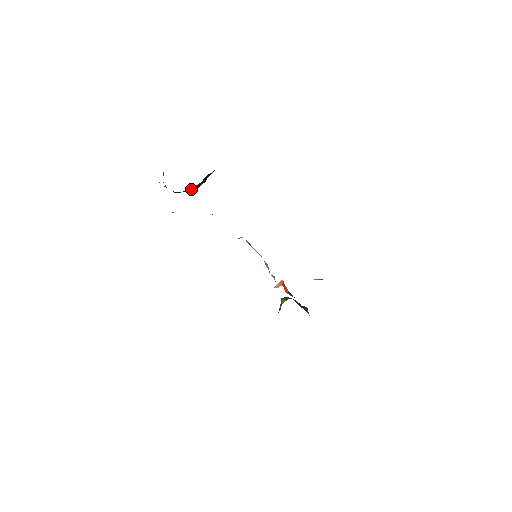
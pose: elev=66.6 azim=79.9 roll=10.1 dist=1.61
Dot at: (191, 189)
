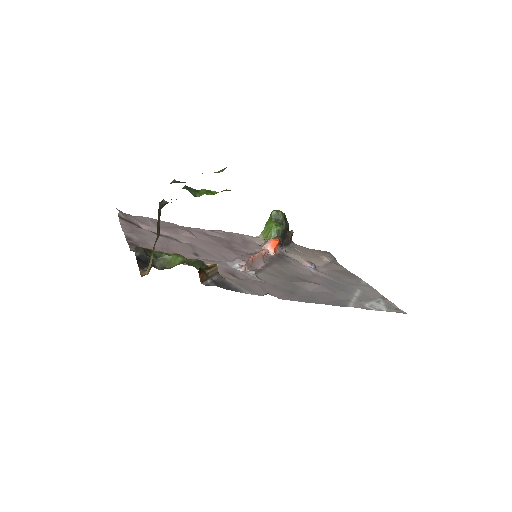
Dot at: occluded
